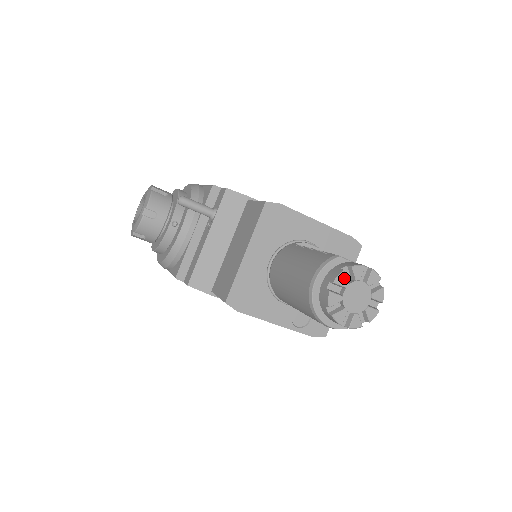
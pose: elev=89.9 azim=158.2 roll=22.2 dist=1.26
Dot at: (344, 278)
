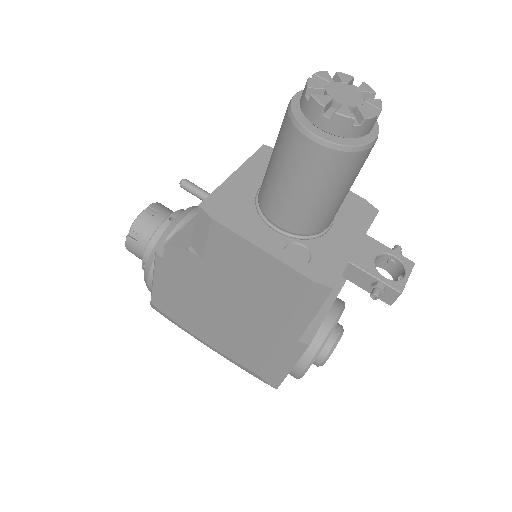
Dot at: (327, 75)
